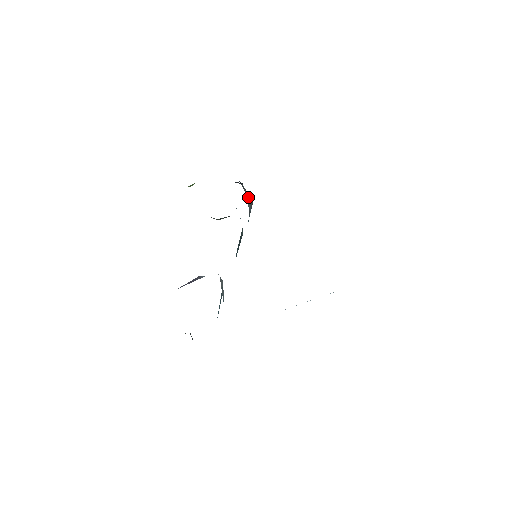
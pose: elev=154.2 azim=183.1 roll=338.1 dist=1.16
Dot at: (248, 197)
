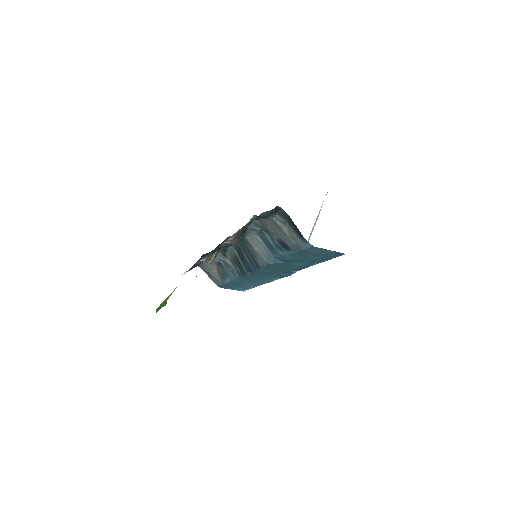
Dot at: (212, 271)
